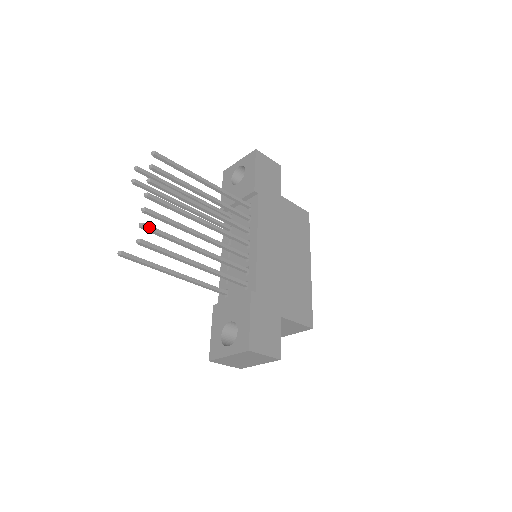
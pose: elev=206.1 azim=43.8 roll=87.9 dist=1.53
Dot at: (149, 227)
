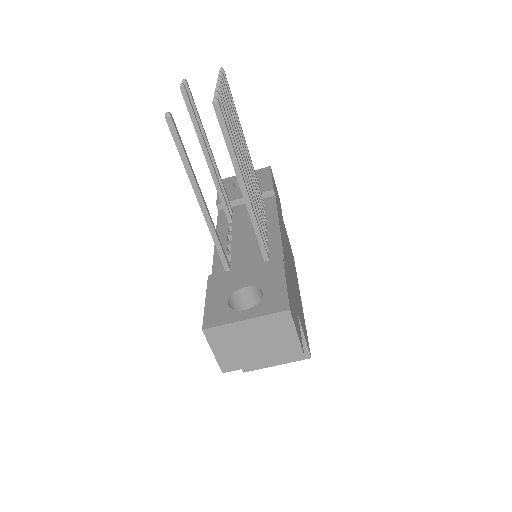
Dot at: (222, 104)
